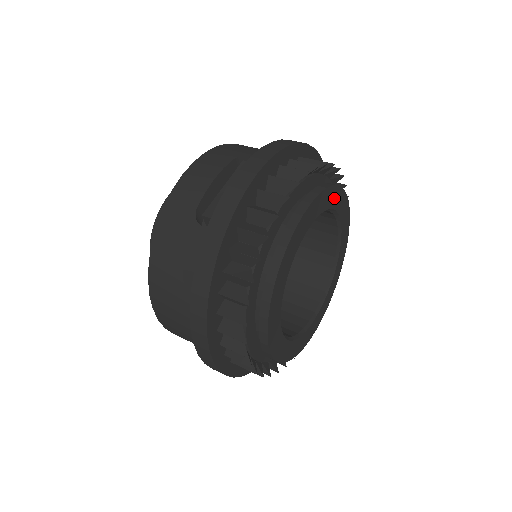
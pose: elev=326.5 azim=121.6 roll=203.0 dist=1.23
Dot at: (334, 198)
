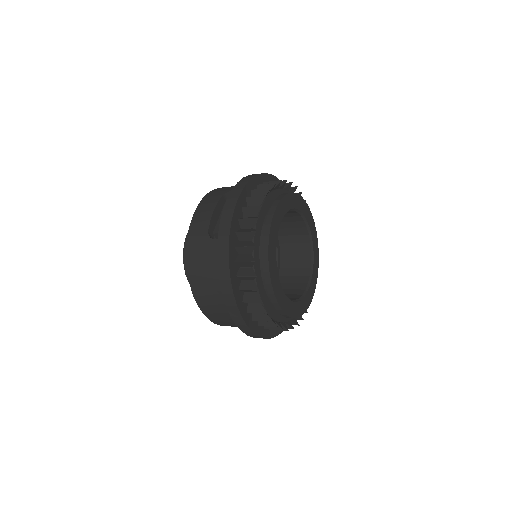
Dot at: (293, 201)
